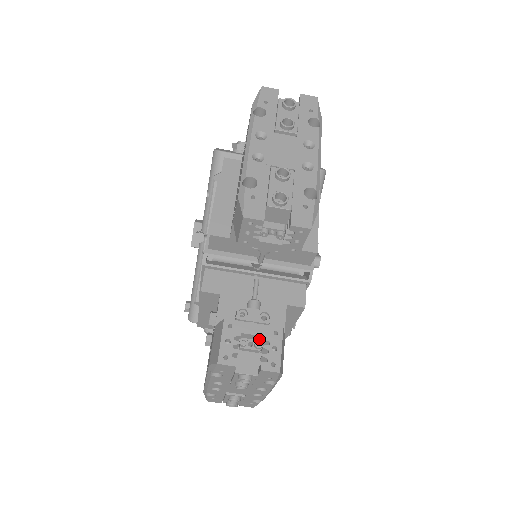
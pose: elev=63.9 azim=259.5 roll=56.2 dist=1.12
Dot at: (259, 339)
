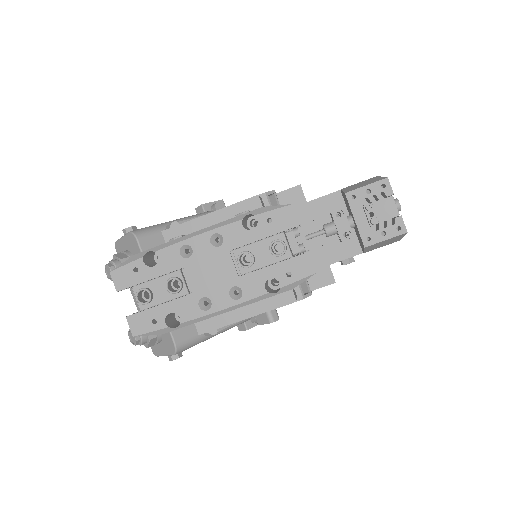
Dot at: occluded
